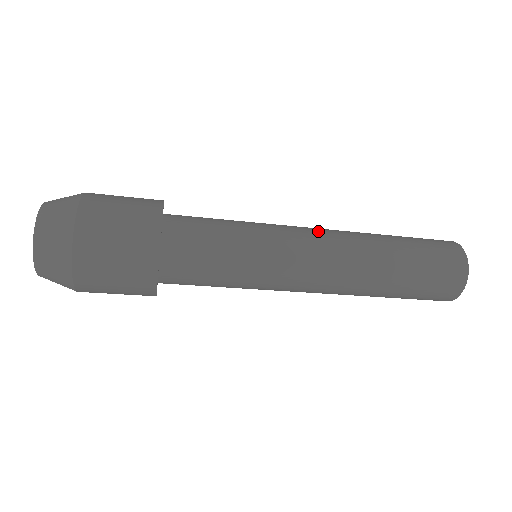
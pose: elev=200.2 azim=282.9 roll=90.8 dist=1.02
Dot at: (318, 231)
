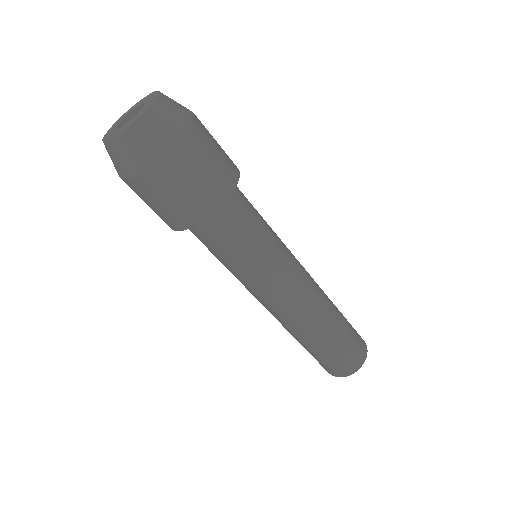
Dot at: (308, 278)
